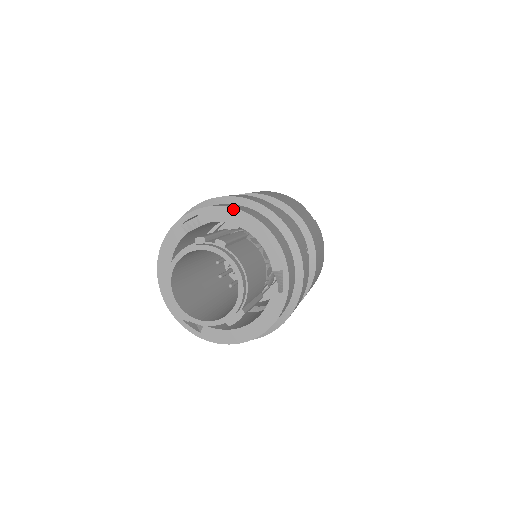
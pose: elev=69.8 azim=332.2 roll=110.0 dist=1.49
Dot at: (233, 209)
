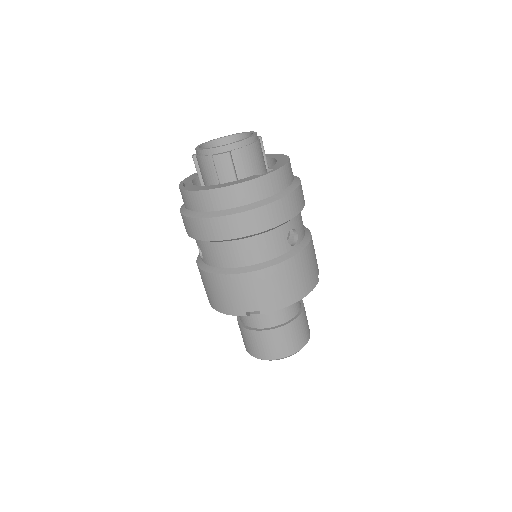
Dot at: (281, 154)
